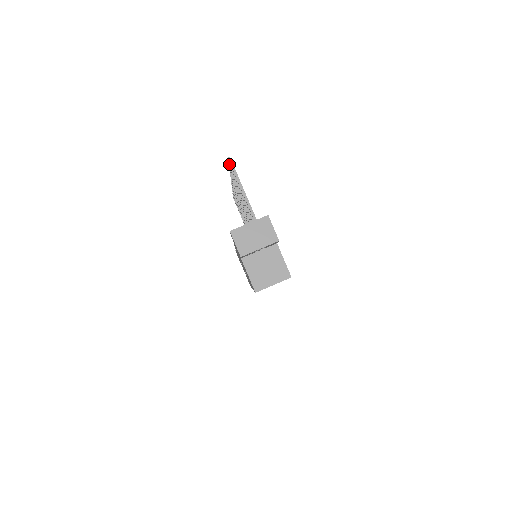
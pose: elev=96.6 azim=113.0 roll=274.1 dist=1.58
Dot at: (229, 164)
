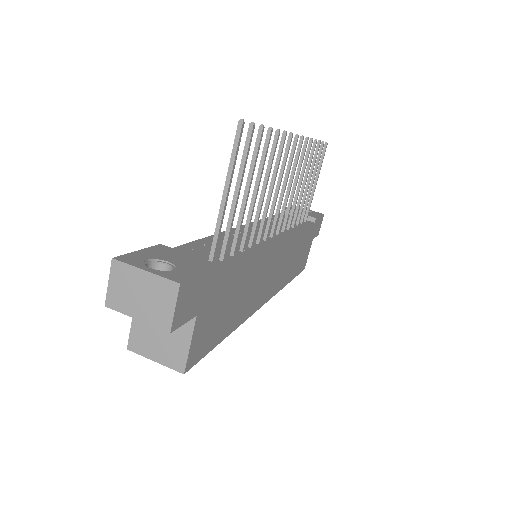
Dot at: occluded
